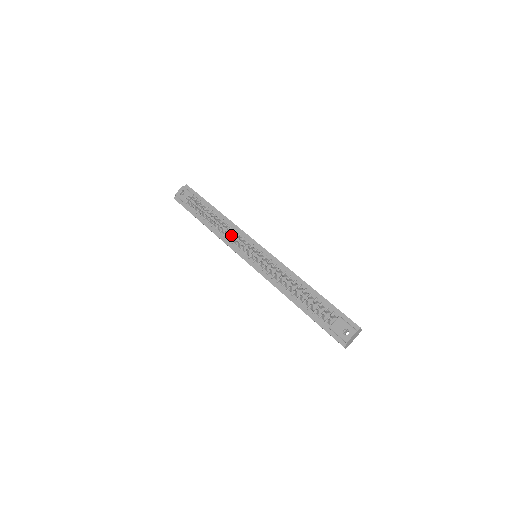
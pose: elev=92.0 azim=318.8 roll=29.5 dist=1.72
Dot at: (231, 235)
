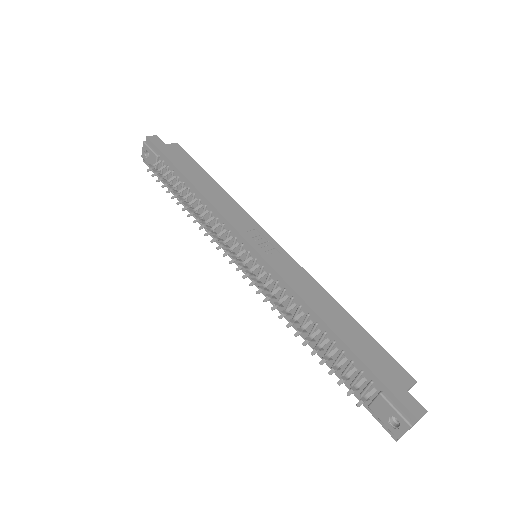
Dot at: (214, 227)
